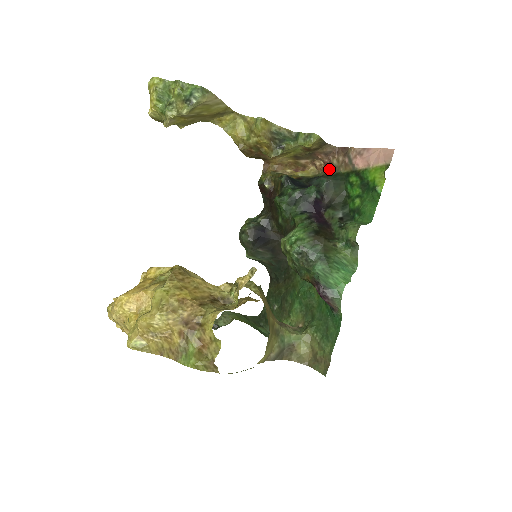
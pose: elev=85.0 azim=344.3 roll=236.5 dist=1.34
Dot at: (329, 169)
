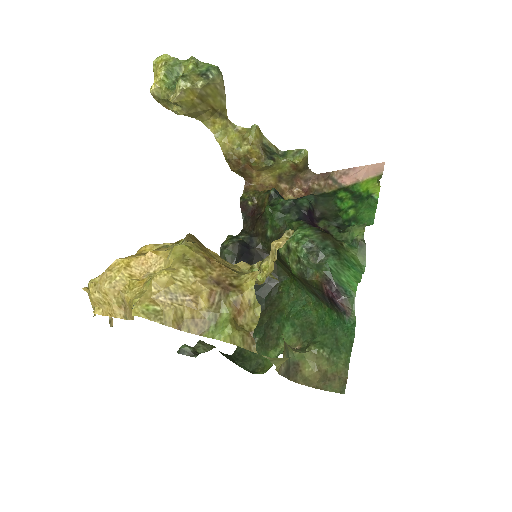
Dot at: occluded
